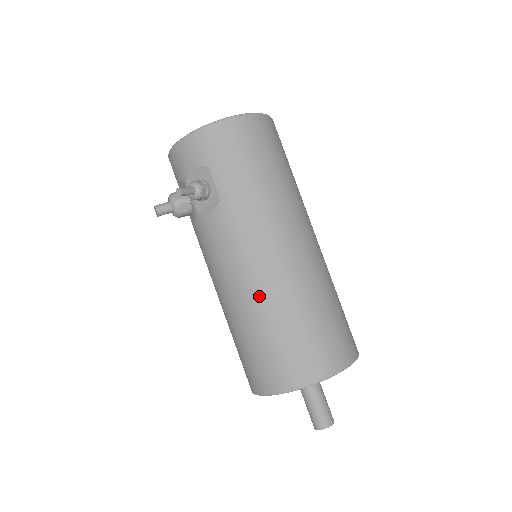
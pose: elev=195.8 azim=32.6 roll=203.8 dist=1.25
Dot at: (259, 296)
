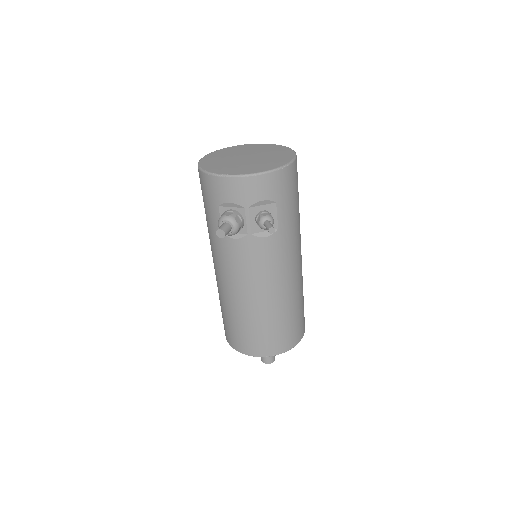
Dot at: (286, 295)
